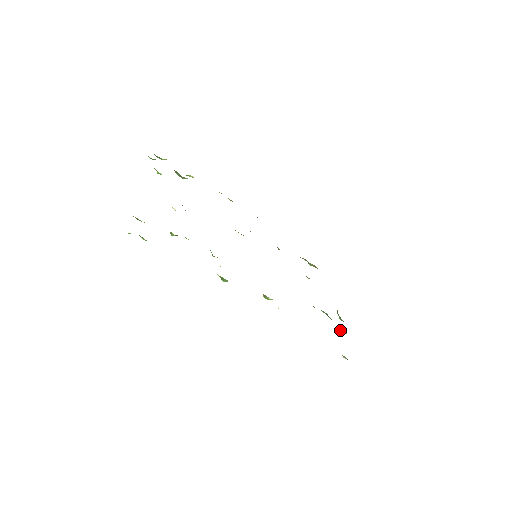
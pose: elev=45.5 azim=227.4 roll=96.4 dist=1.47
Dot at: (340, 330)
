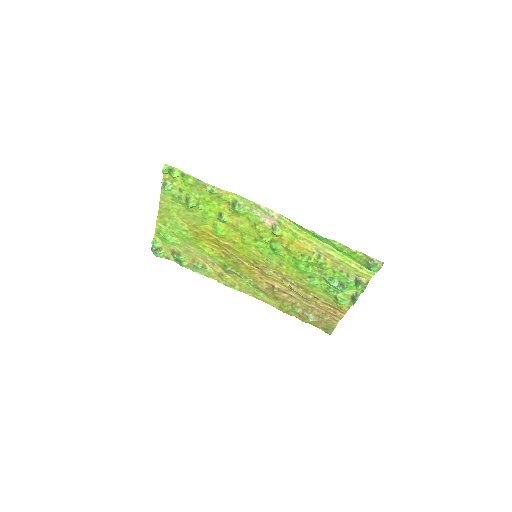
Dot at: (359, 283)
